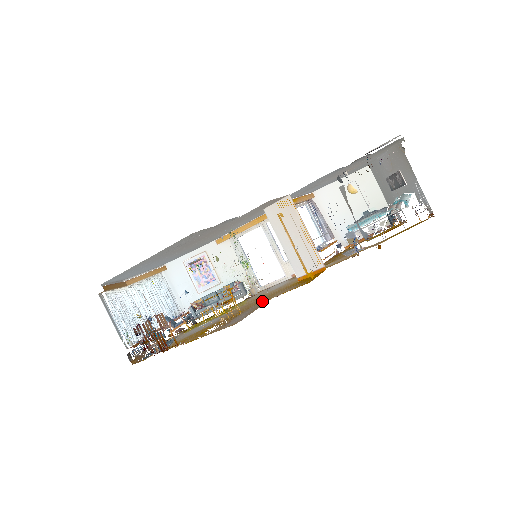
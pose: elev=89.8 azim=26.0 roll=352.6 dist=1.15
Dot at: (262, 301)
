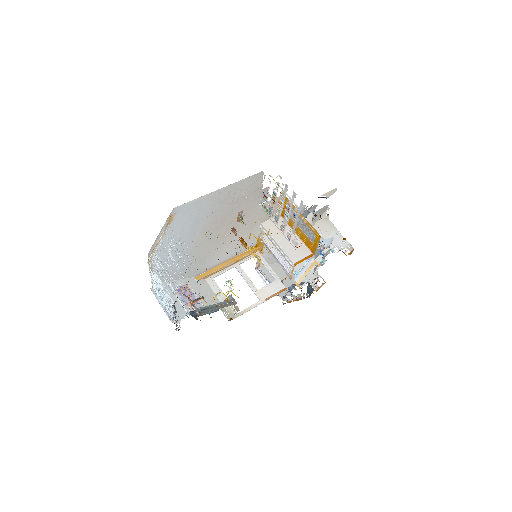
Dot at: occluded
